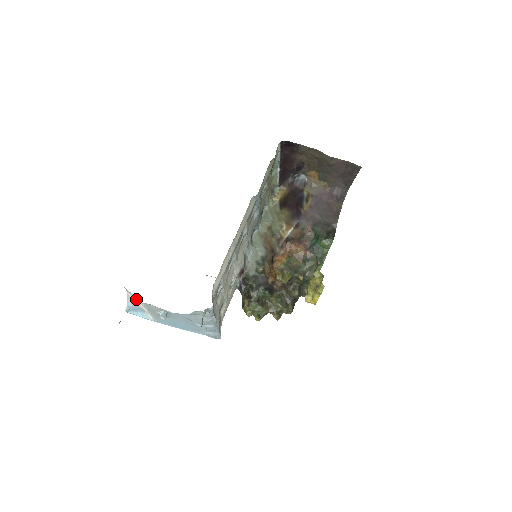
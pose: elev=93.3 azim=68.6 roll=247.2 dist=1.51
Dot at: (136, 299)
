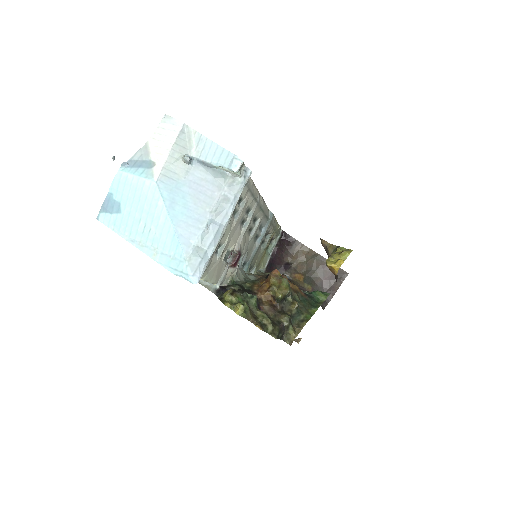
Dot at: (166, 134)
